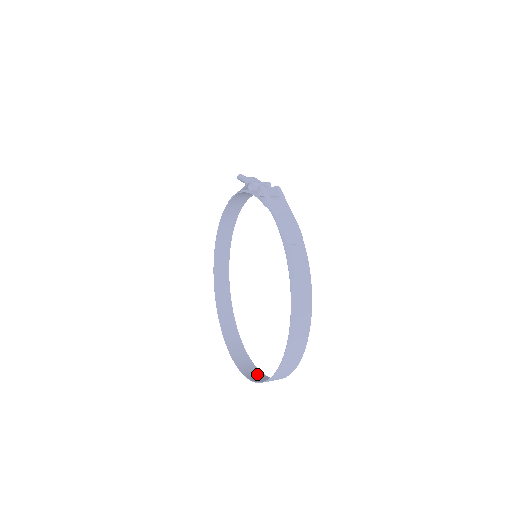
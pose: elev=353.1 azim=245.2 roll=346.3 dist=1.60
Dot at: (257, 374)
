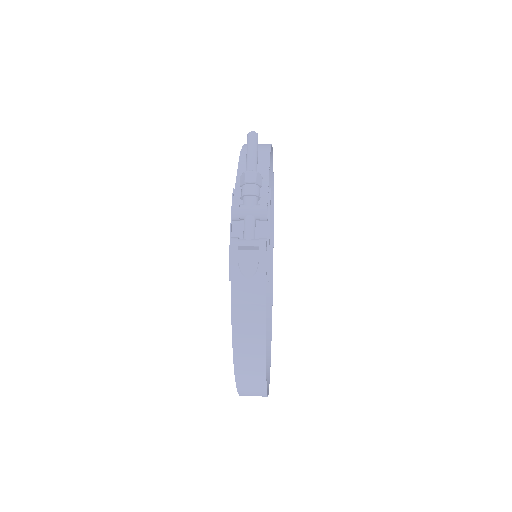
Dot at: occluded
